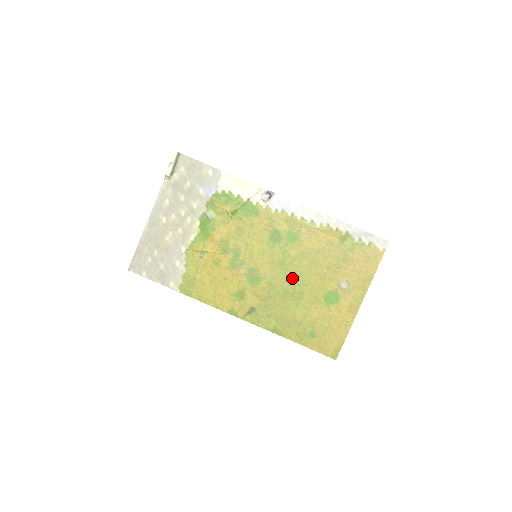
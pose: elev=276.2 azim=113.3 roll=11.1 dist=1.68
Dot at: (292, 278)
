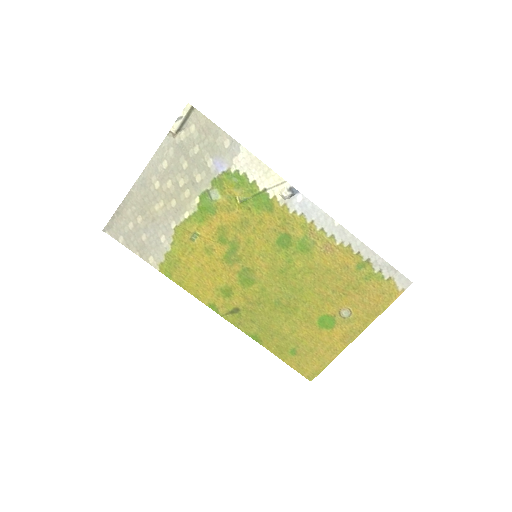
Dot at: (290, 290)
